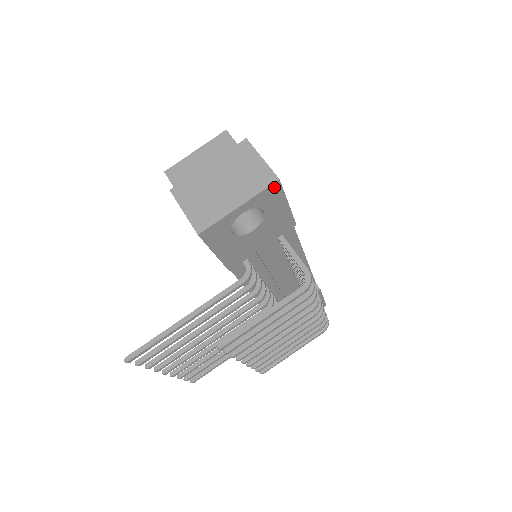
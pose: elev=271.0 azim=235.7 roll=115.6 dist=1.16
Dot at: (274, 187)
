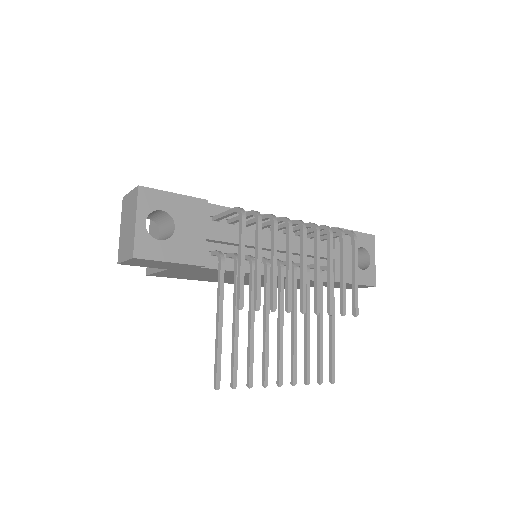
Dot at: (143, 192)
